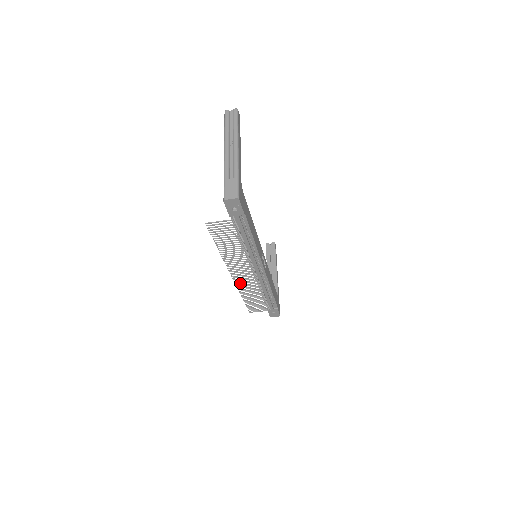
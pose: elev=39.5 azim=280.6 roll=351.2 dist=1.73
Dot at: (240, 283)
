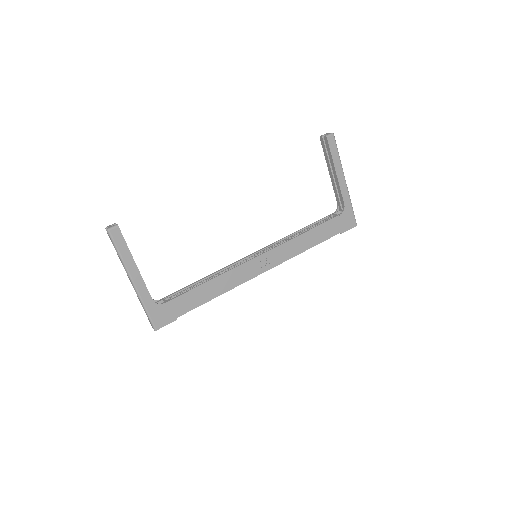
Dot at: occluded
